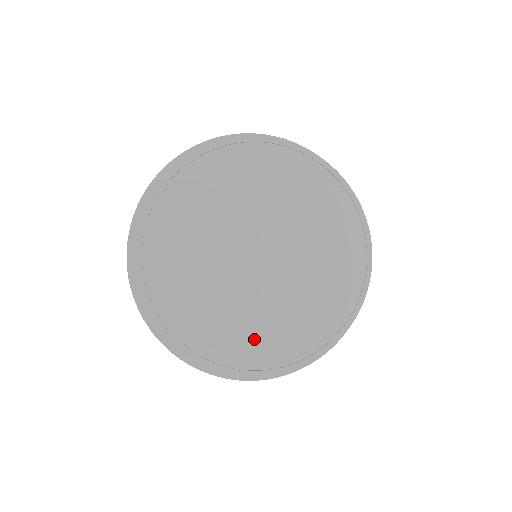
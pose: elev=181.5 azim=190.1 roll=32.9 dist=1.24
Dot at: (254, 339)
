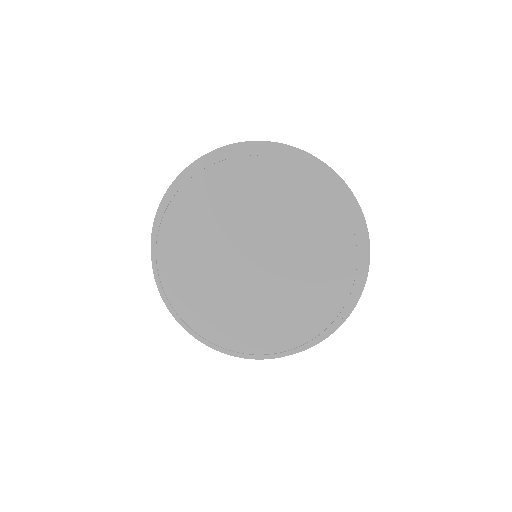
Dot at: (248, 329)
